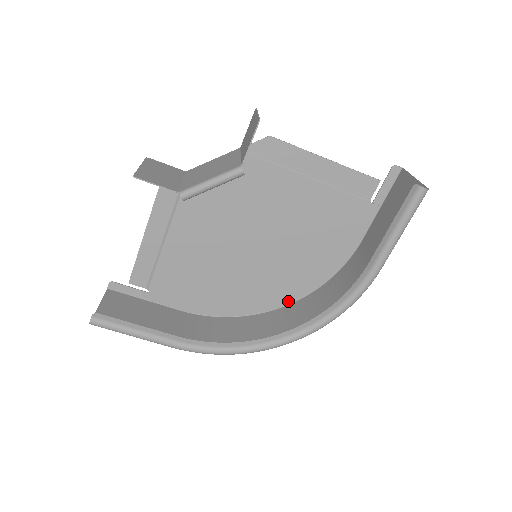
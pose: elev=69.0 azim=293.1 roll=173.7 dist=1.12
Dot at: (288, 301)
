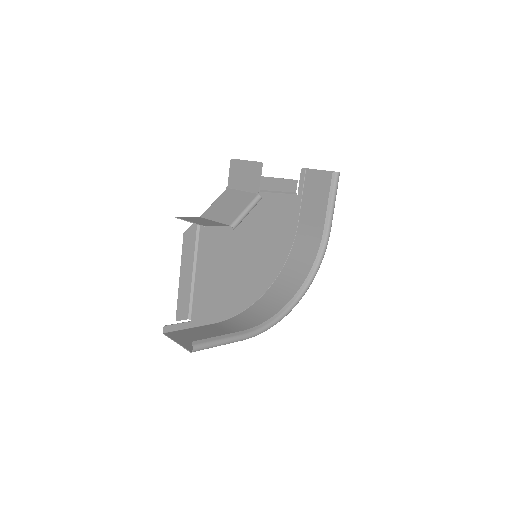
Dot at: (272, 281)
